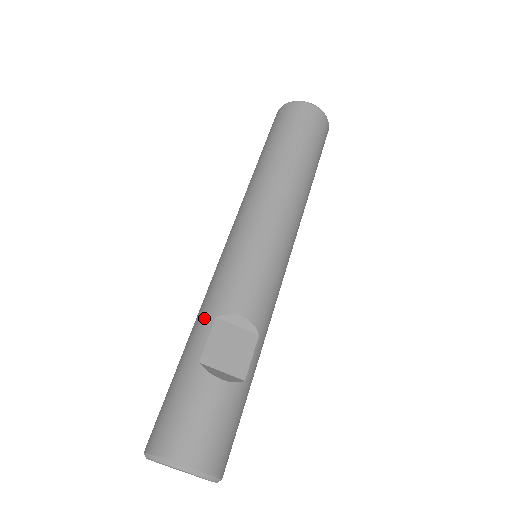
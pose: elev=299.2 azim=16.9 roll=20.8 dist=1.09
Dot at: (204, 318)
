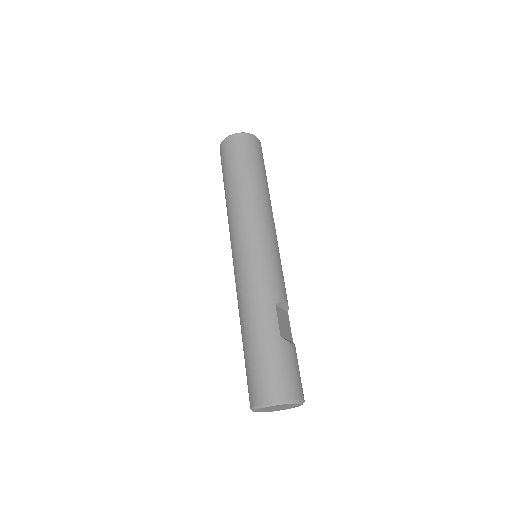
Dot at: (267, 306)
